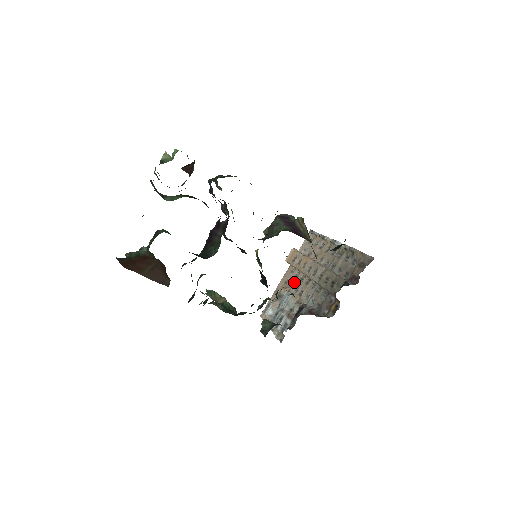
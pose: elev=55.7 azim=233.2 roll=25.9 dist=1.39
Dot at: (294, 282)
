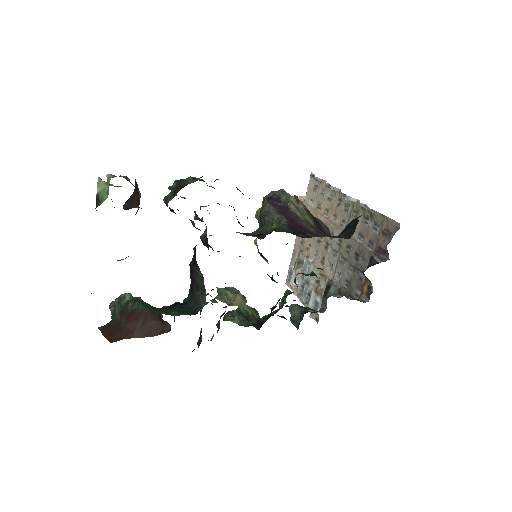
Dot at: (311, 244)
